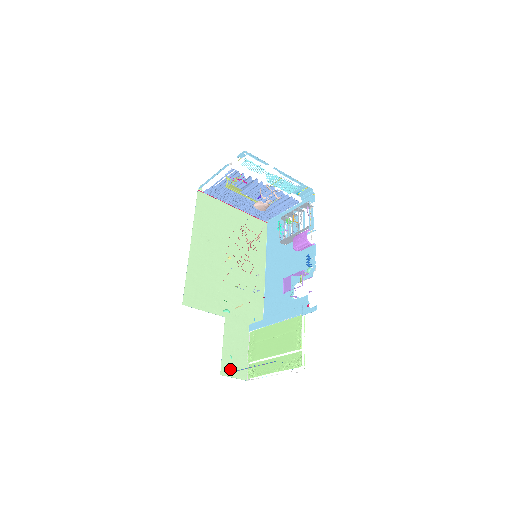
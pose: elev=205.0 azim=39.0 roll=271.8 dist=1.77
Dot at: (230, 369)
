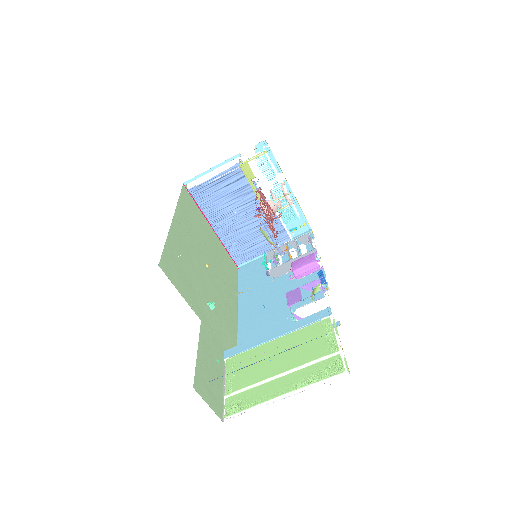
Dot at: (204, 389)
